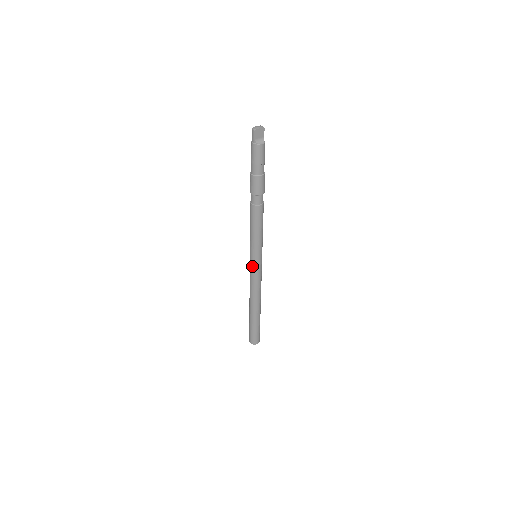
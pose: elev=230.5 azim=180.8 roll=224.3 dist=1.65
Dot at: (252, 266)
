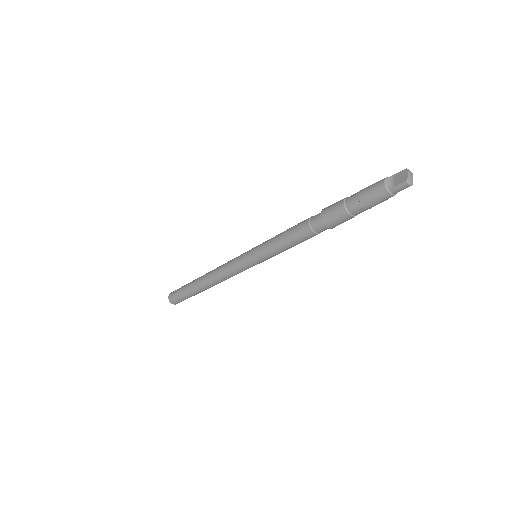
Dot at: (250, 267)
